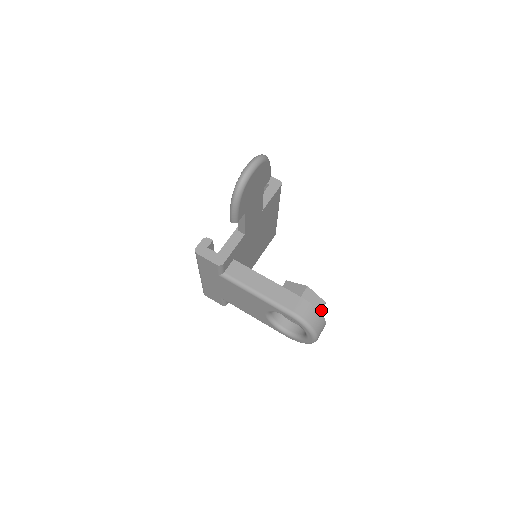
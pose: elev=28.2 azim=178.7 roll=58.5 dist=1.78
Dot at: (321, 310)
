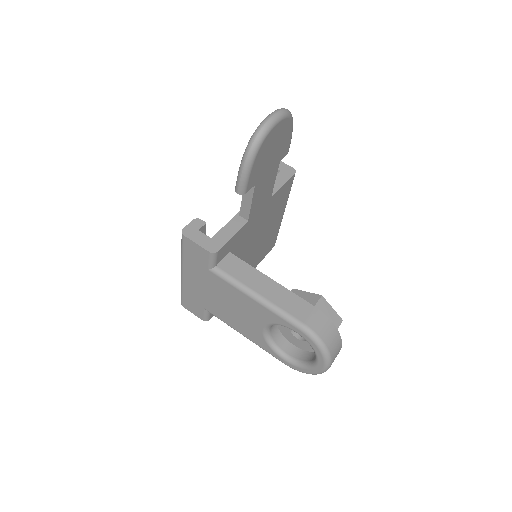
Dot at: occluded
